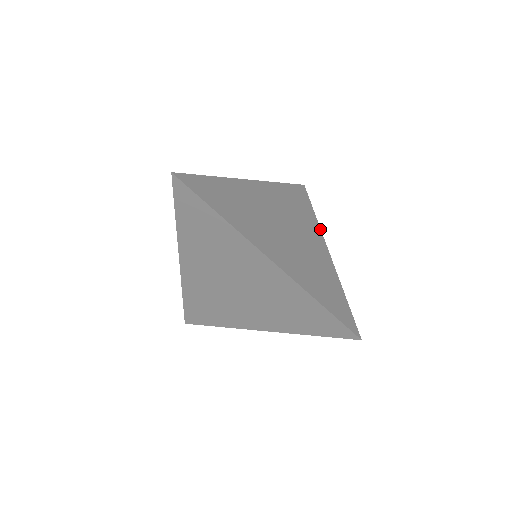
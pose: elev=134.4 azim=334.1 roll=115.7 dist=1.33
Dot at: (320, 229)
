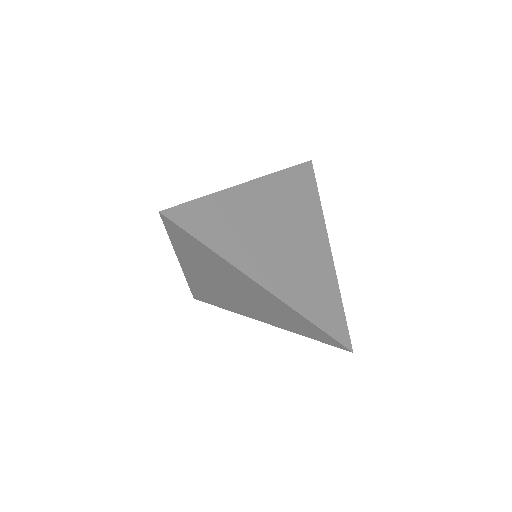
Dot at: (324, 220)
